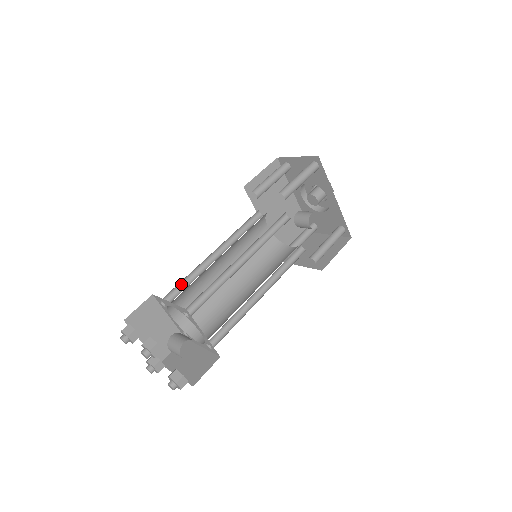
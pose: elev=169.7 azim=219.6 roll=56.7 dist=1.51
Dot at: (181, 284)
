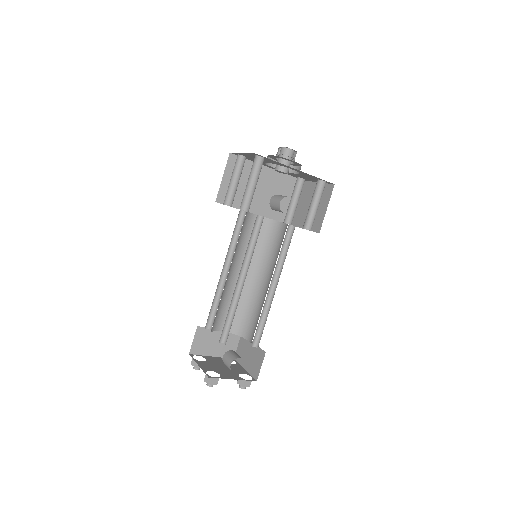
Dot at: (213, 307)
